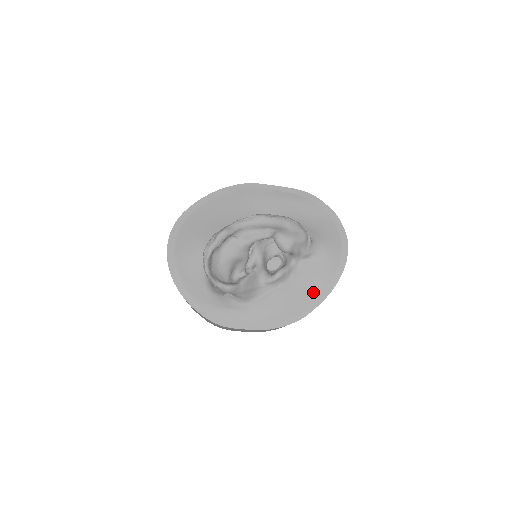
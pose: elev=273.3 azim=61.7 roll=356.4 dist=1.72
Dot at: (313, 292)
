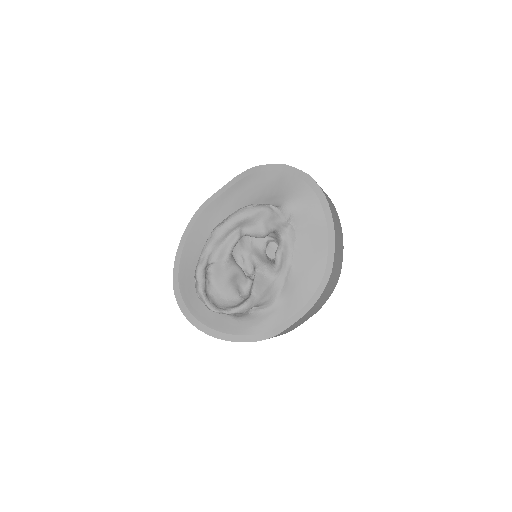
Dot at: (320, 245)
